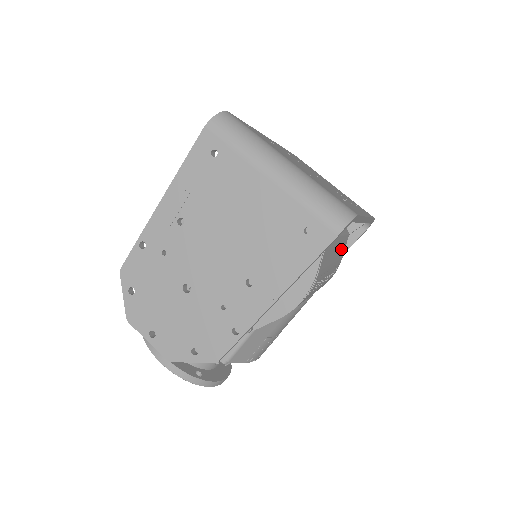
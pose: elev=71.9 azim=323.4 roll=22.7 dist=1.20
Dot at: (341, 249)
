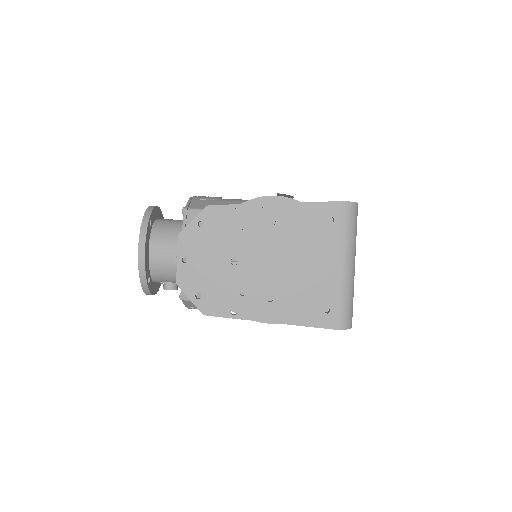
Dot at: occluded
